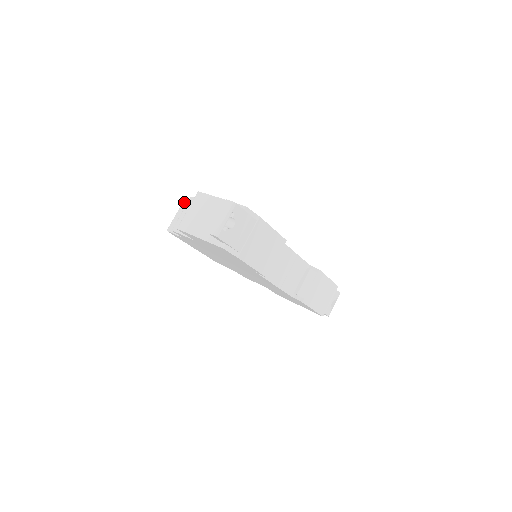
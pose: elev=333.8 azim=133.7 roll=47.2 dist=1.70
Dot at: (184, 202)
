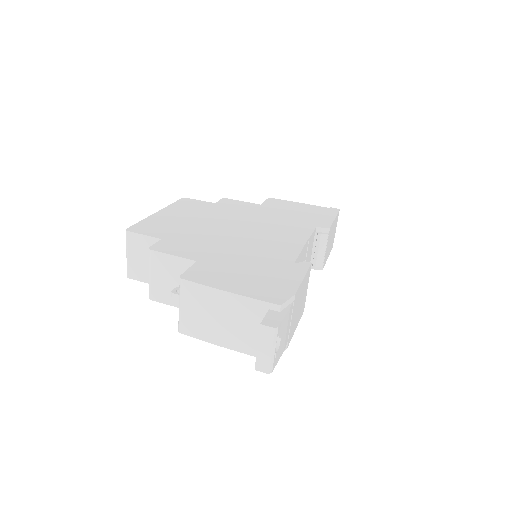
Dot at: (129, 235)
